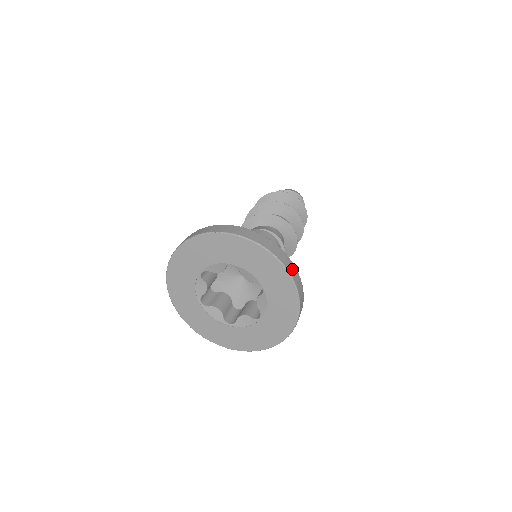
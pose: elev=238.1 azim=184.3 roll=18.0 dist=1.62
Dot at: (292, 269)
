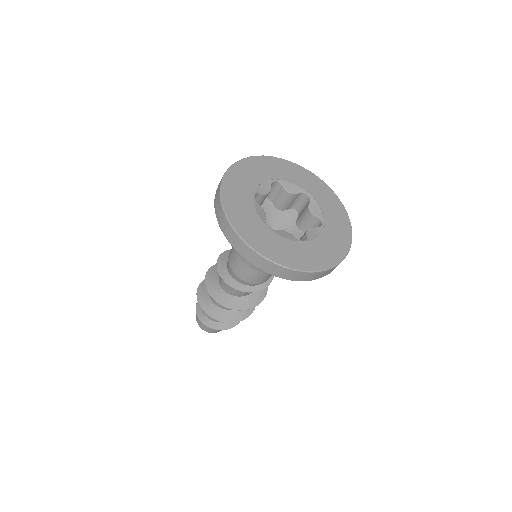
Dot at: occluded
